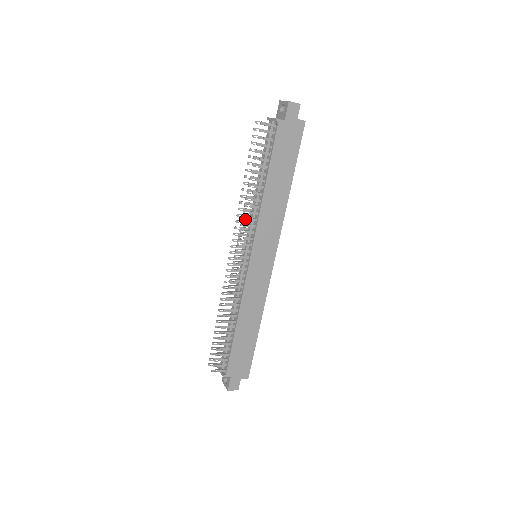
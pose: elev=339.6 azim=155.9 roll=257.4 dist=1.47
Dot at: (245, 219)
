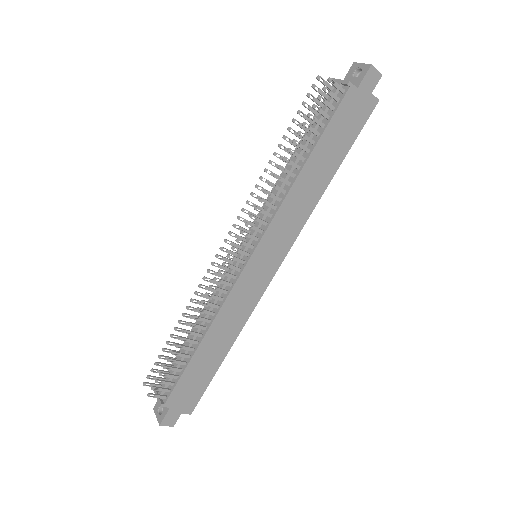
Dot at: occluded
